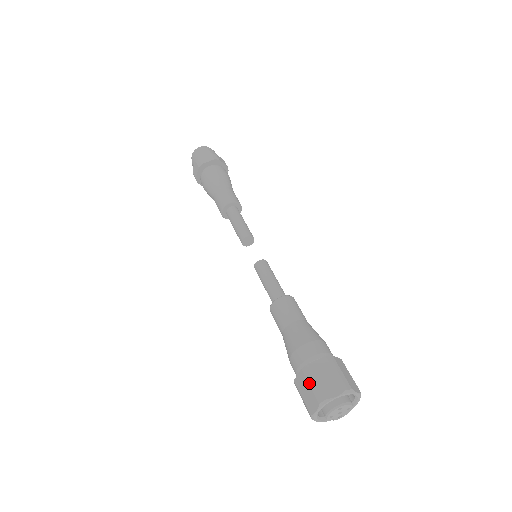
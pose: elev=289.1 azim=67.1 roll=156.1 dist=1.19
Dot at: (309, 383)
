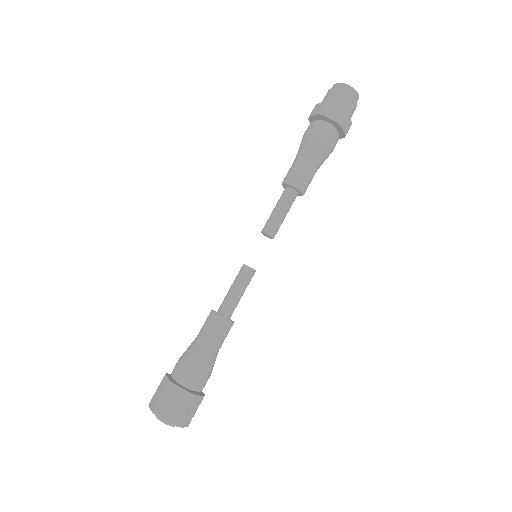
Dot at: (163, 394)
